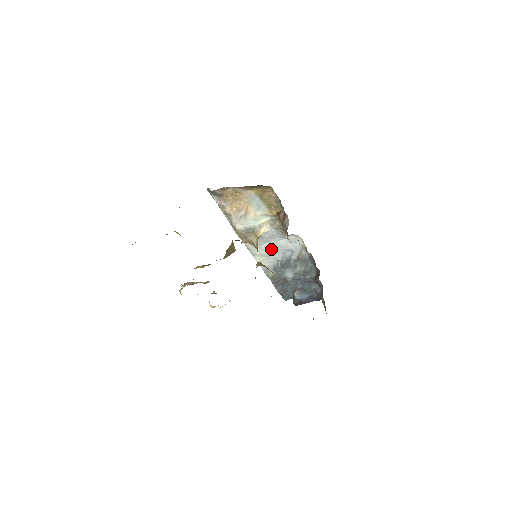
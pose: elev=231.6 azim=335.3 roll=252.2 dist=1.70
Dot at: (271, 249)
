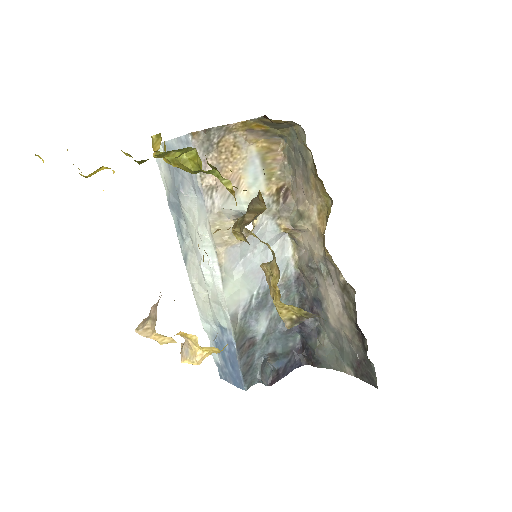
Dot at: (251, 268)
